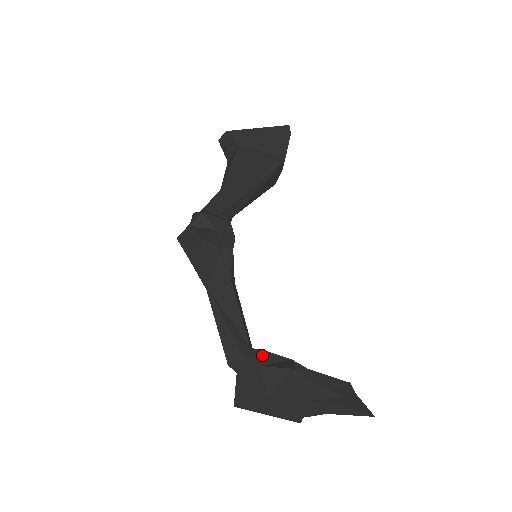
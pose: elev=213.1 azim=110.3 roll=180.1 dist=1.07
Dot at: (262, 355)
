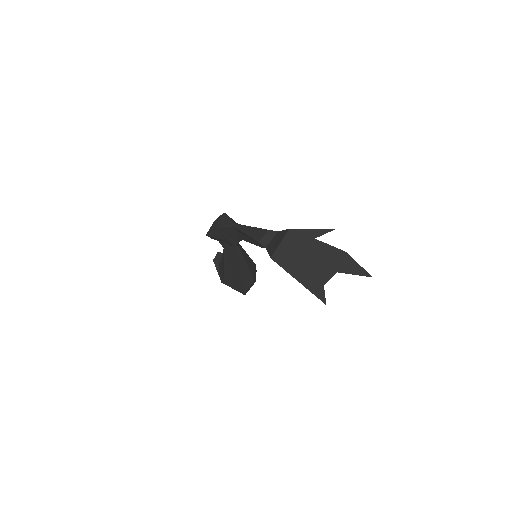
Dot at: occluded
